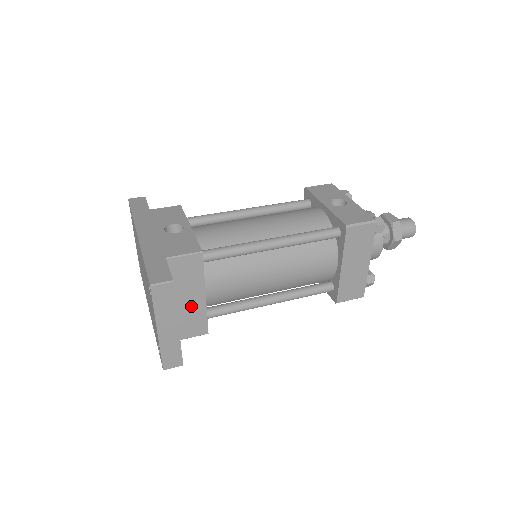
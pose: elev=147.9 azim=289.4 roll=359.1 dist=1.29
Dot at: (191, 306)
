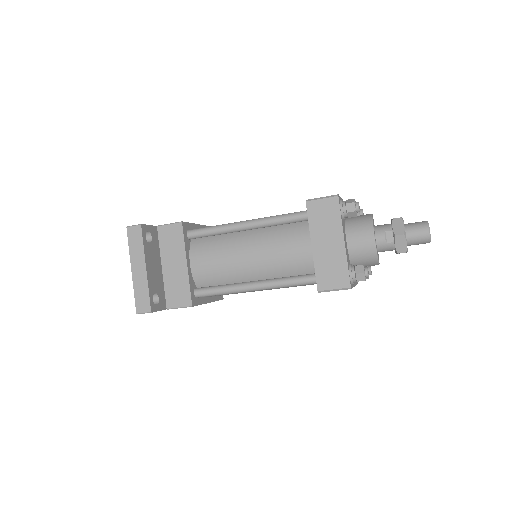
Dot at: (177, 273)
